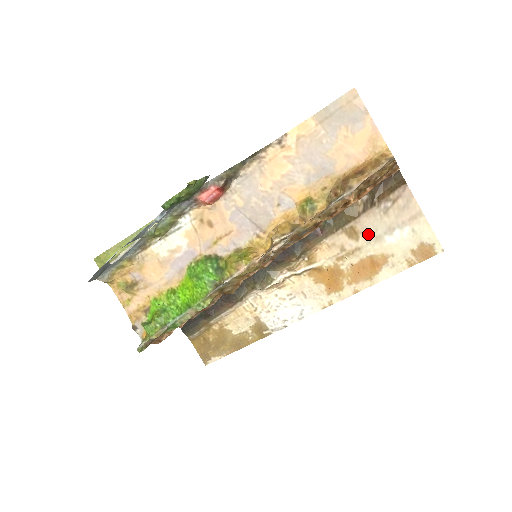
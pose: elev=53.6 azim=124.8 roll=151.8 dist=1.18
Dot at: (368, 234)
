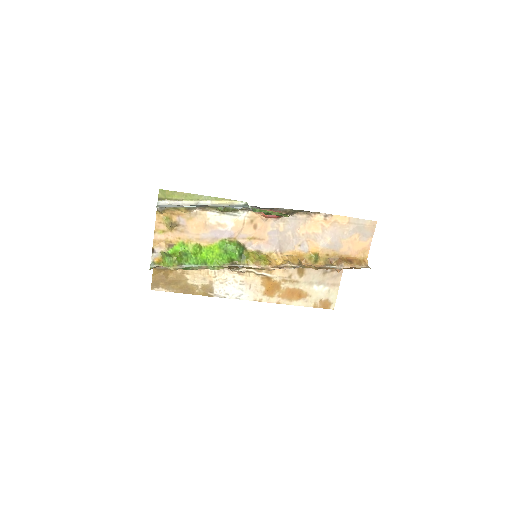
Dot at: (308, 278)
